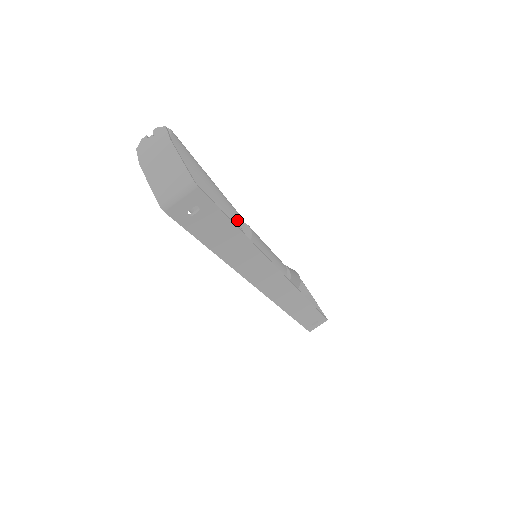
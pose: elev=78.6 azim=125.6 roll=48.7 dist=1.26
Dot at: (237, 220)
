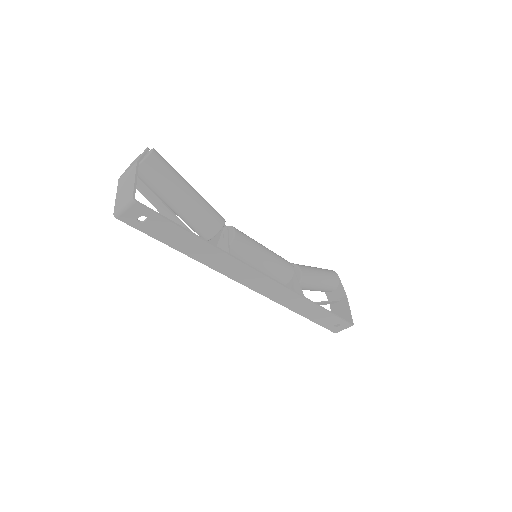
Dot at: (216, 225)
